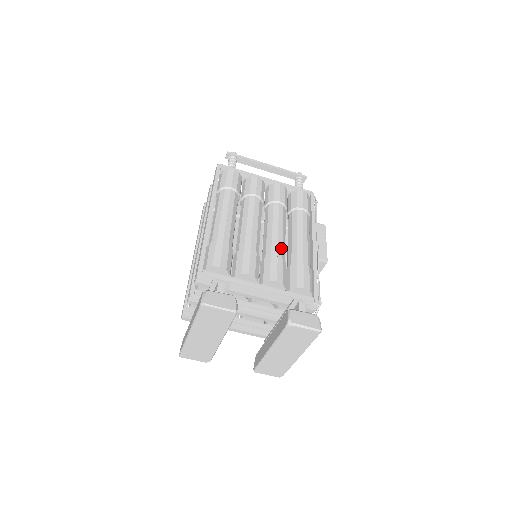
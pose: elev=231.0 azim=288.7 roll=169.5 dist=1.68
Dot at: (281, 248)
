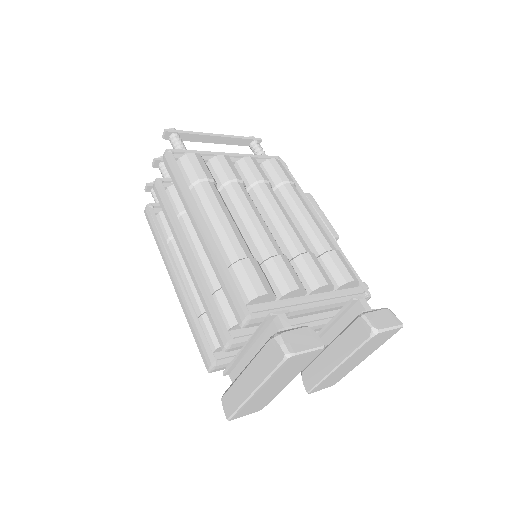
Dot at: (302, 239)
